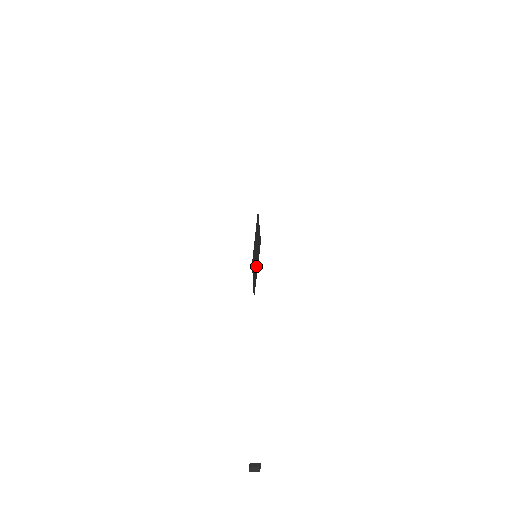
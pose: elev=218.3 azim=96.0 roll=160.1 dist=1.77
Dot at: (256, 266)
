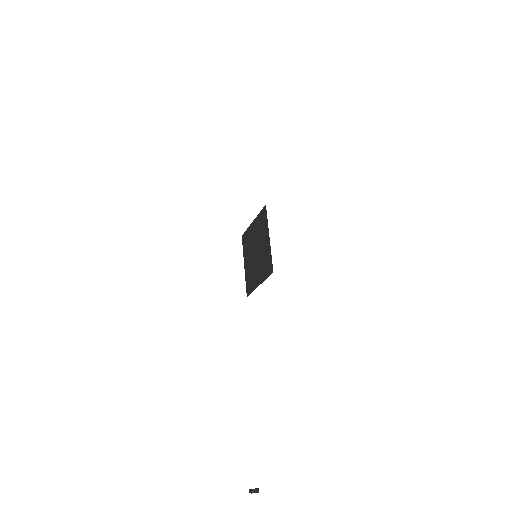
Dot at: (257, 273)
